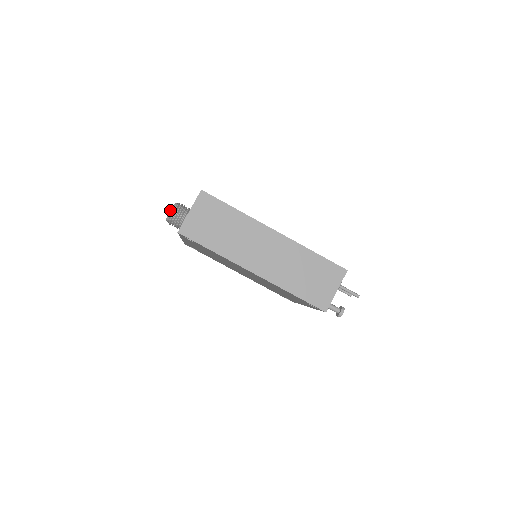
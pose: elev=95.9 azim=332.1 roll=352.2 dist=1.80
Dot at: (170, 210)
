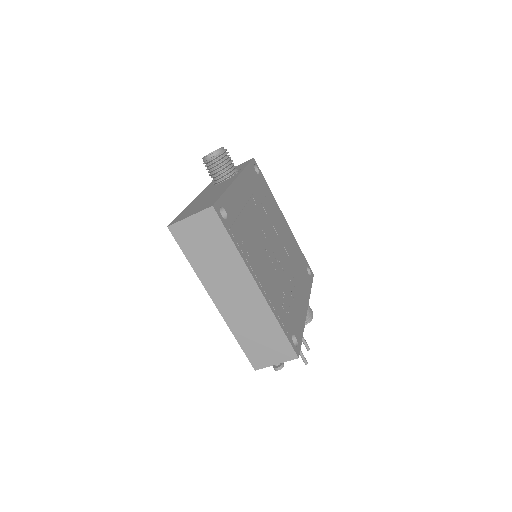
Dot at: (209, 155)
